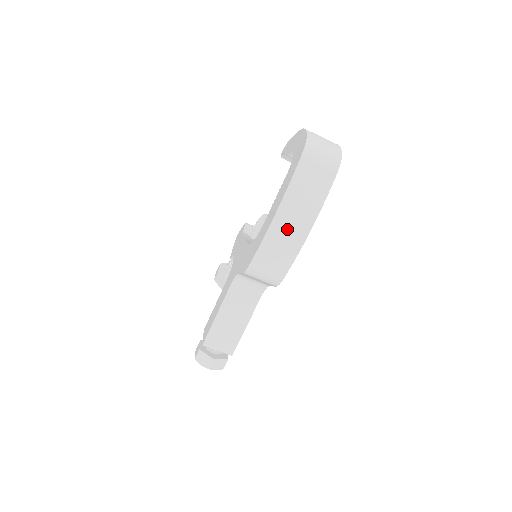
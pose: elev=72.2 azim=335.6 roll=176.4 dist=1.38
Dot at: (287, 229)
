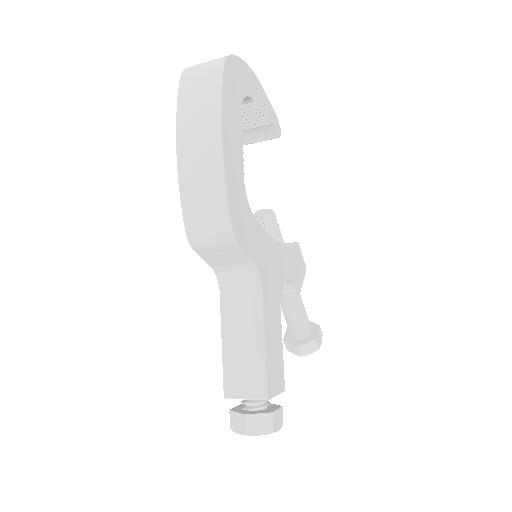
Dot at: (197, 156)
